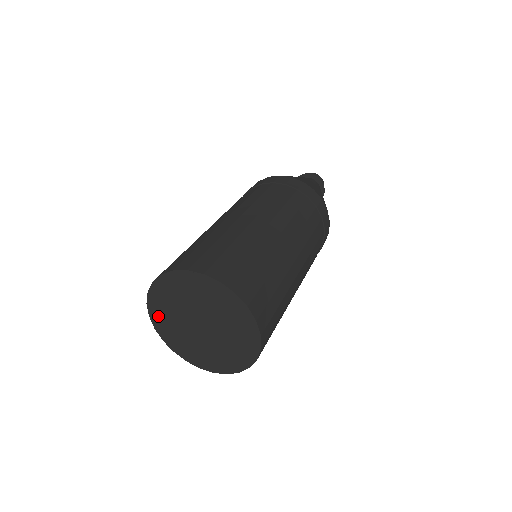
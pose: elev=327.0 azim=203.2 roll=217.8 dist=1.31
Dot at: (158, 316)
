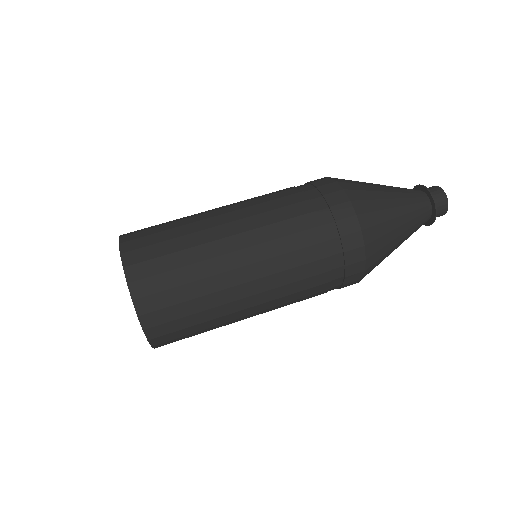
Dot at: occluded
